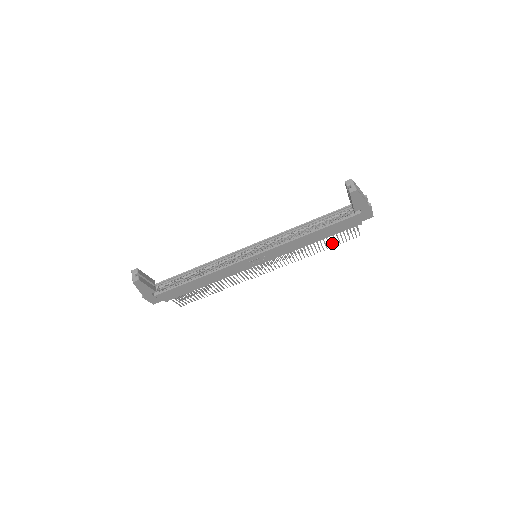
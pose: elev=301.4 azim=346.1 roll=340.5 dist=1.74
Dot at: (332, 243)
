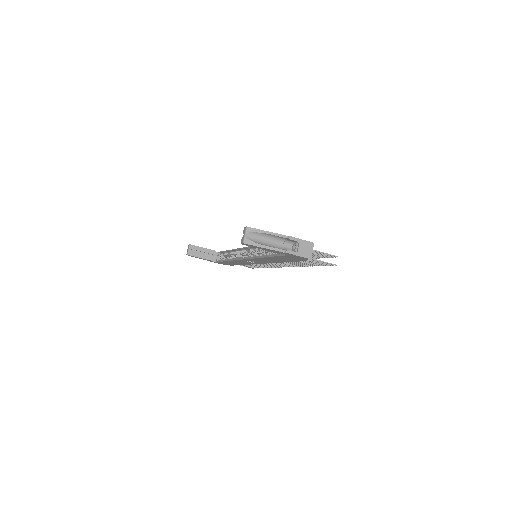
Dot at: (311, 264)
